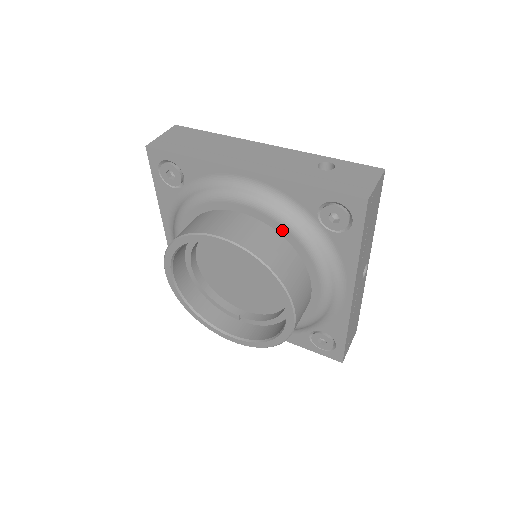
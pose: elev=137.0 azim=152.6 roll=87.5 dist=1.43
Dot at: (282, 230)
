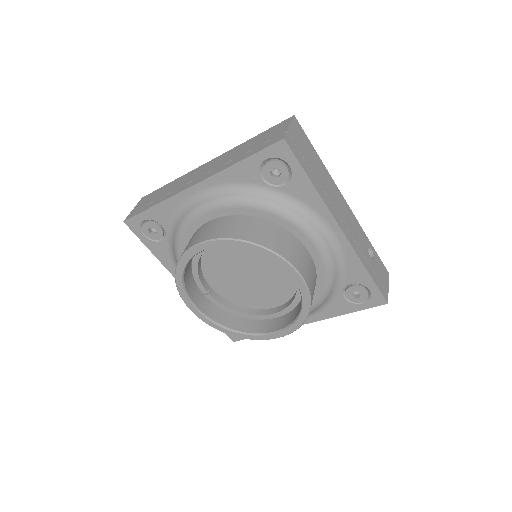
Dot at: (321, 279)
